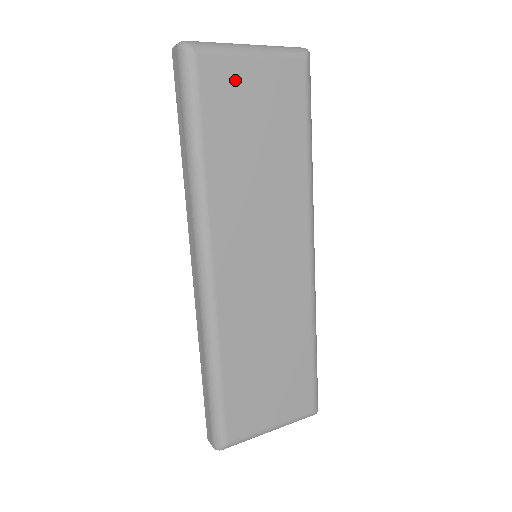
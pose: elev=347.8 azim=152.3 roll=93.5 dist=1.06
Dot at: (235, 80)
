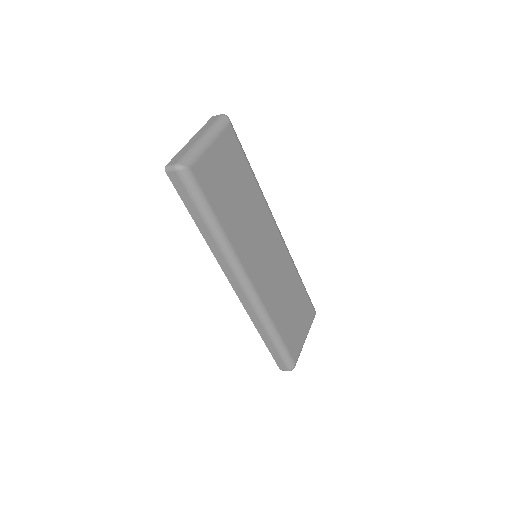
Dot at: (211, 167)
